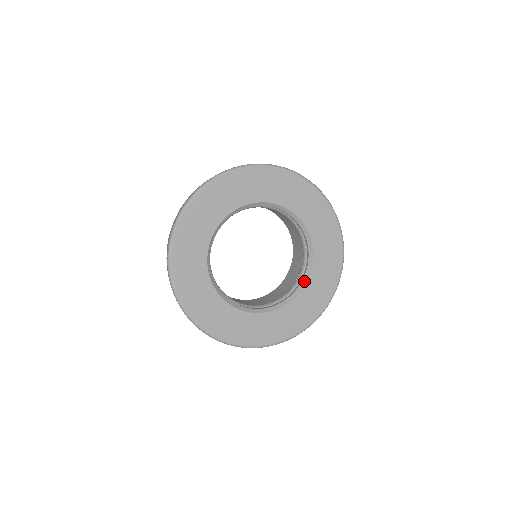
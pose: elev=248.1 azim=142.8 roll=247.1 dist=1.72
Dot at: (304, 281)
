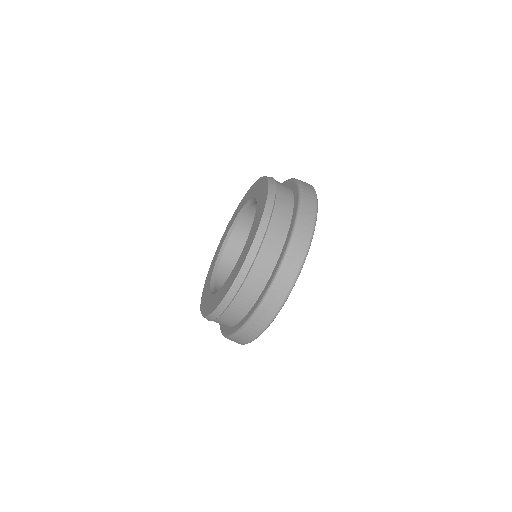
Dot at: occluded
